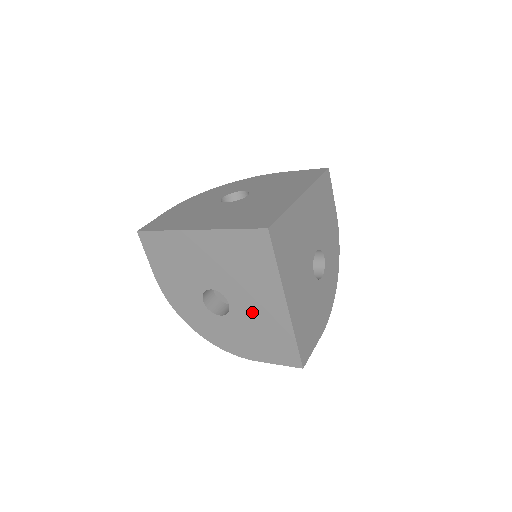
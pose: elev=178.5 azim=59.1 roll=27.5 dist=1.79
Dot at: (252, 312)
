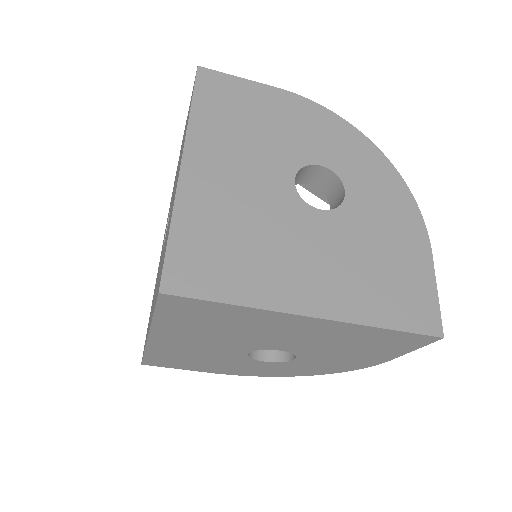
Dot at: (305, 342)
